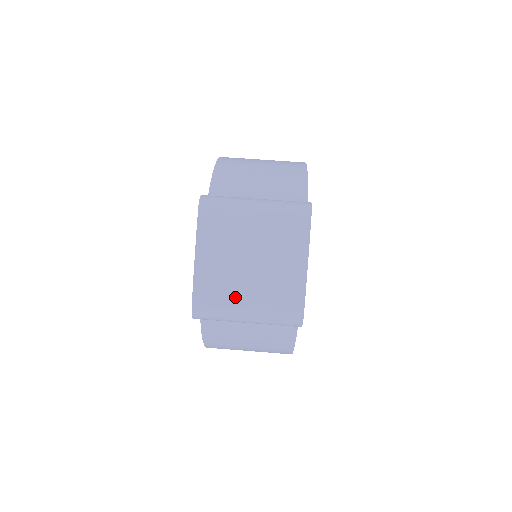
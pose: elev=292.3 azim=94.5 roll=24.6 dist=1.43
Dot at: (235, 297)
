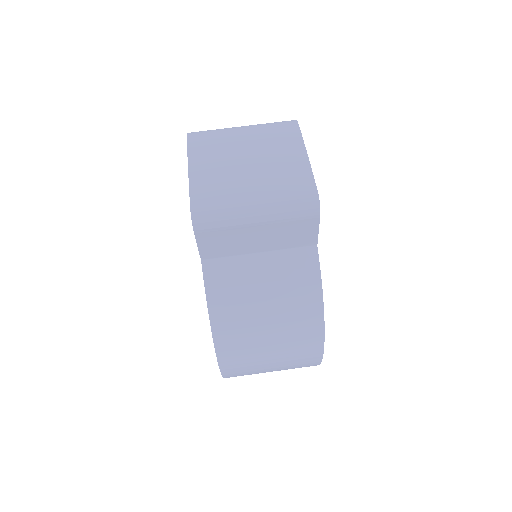
Dot at: (237, 190)
